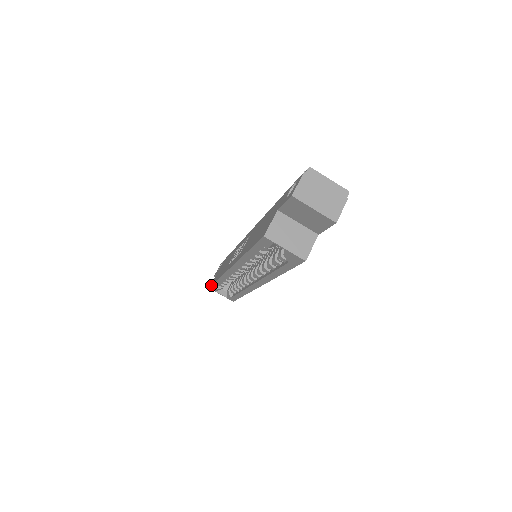
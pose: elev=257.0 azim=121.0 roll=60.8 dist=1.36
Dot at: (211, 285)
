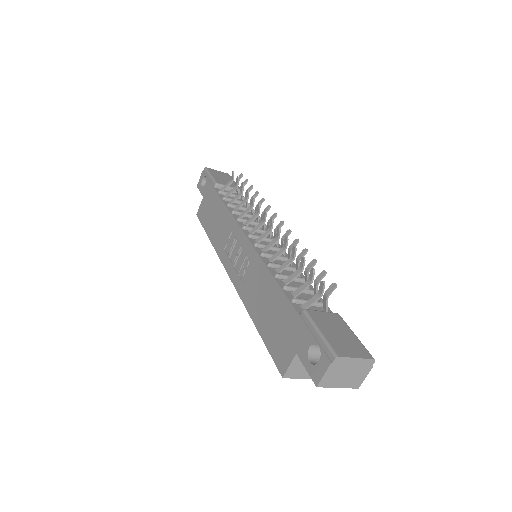
Dot at: (200, 222)
